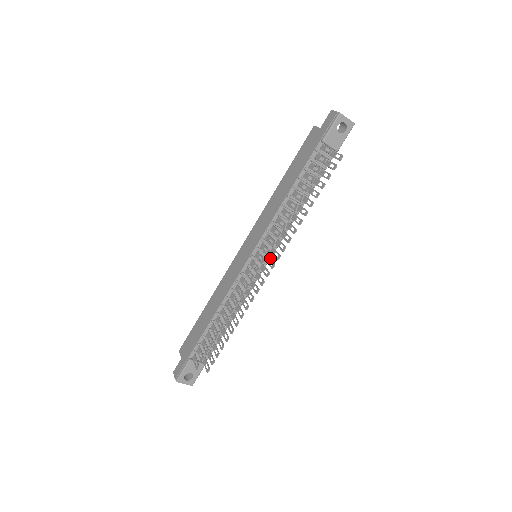
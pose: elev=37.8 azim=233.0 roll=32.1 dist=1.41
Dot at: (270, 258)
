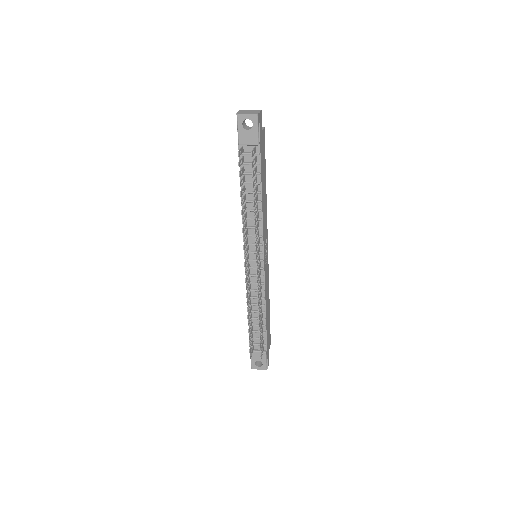
Dot at: (259, 257)
